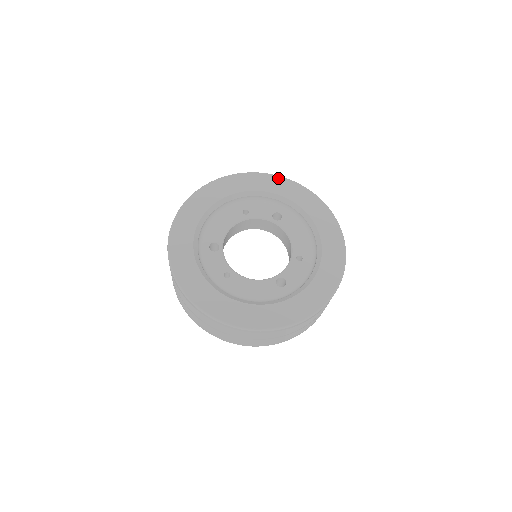
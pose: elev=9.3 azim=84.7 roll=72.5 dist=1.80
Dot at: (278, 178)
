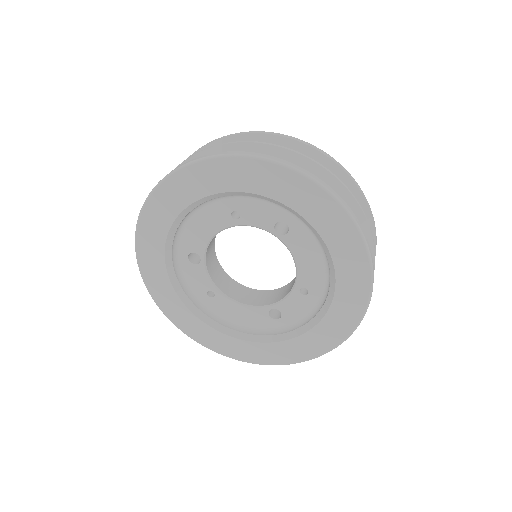
Dot at: (287, 173)
